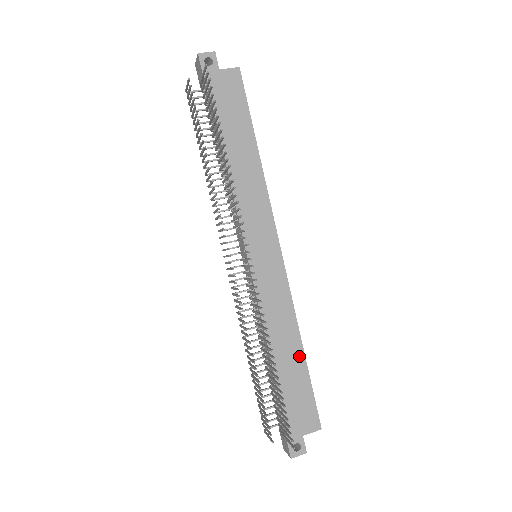
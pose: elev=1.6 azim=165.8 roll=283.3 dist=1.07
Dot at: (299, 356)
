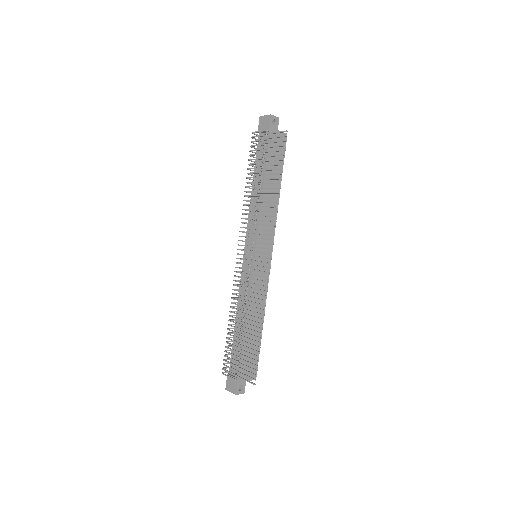
Dot at: (260, 329)
